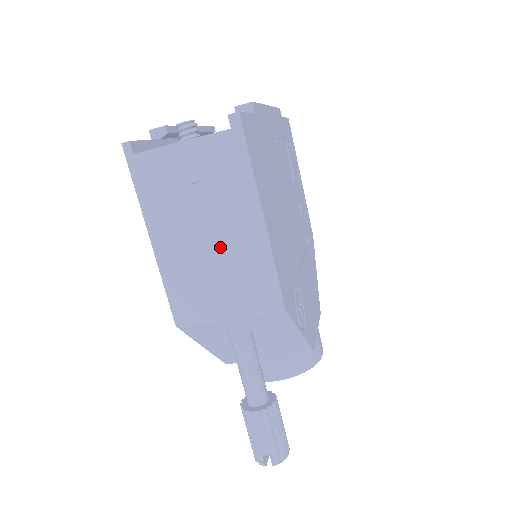
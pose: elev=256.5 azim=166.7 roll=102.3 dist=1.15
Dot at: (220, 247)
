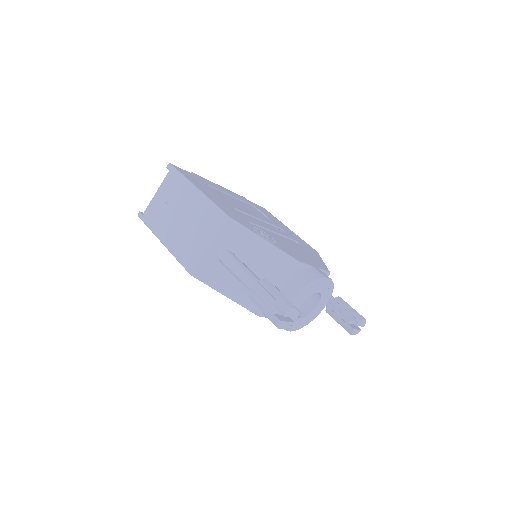
Dot at: (188, 217)
